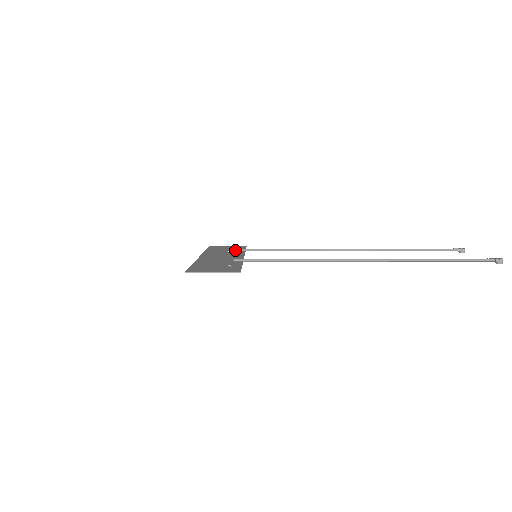
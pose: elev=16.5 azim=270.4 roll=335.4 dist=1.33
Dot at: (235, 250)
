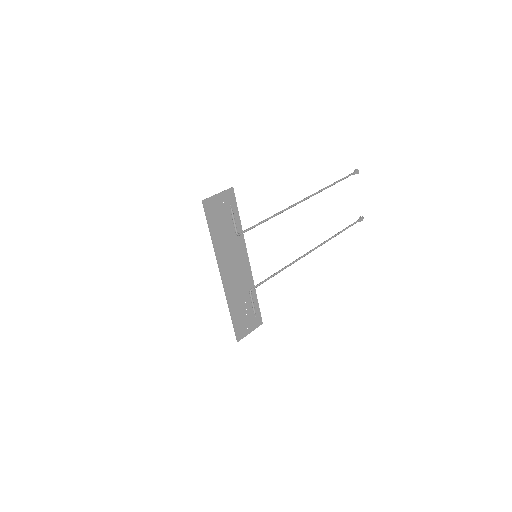
Dot at: (237, 235)
